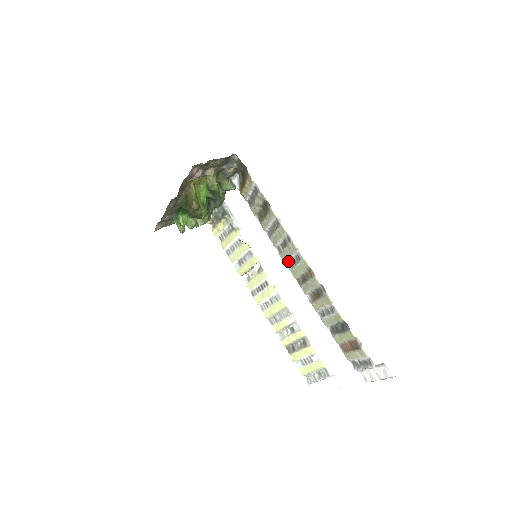
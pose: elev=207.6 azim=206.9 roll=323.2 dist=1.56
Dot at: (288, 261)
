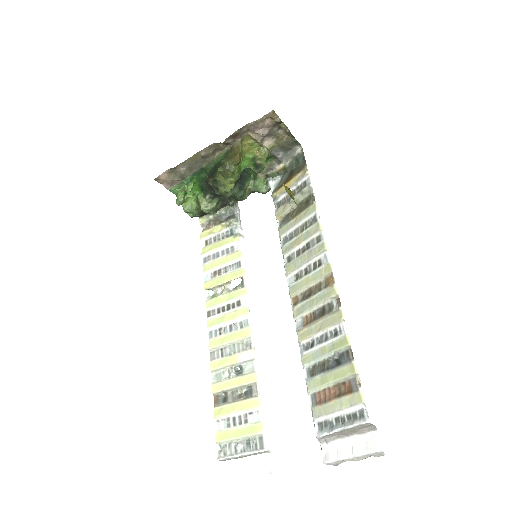
Dot at: (295, 273)
